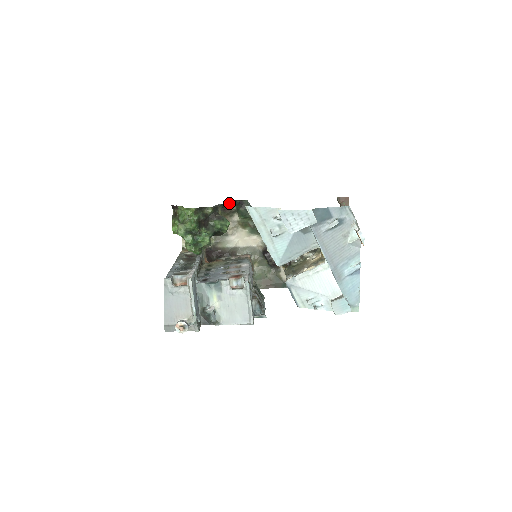
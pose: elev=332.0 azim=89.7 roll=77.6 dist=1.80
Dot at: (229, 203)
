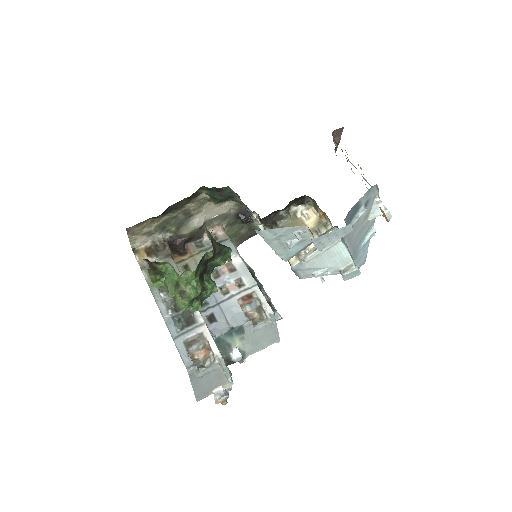
Dot at: occluded
